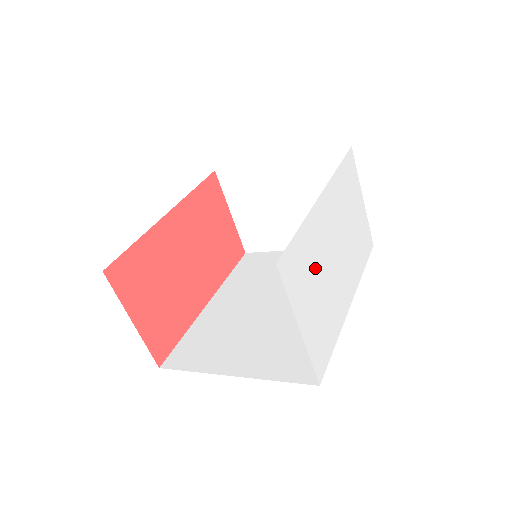
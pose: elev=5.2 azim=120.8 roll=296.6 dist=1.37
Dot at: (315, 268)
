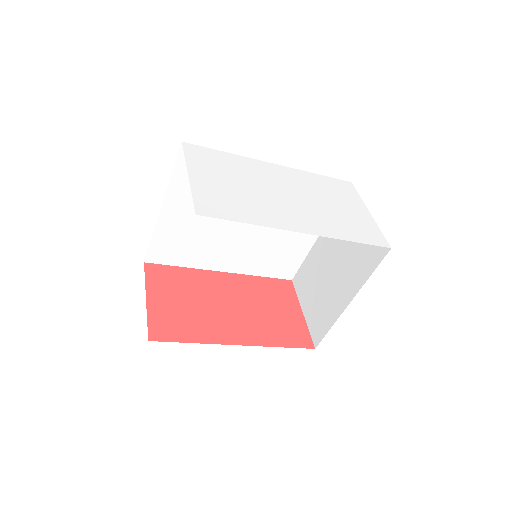
Dot at: (238, 175)
